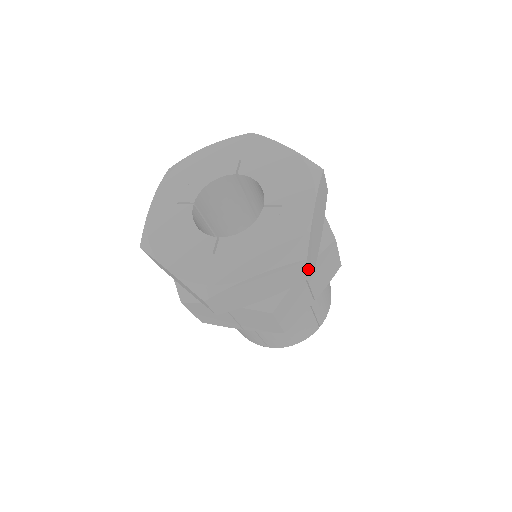
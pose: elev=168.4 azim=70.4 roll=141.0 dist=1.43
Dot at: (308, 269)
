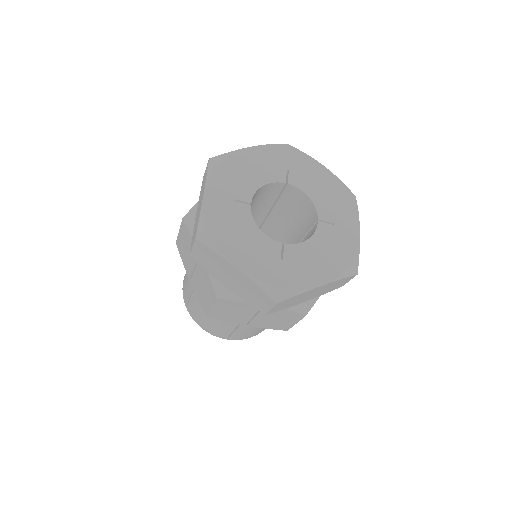
Dot at: (348, 281)
